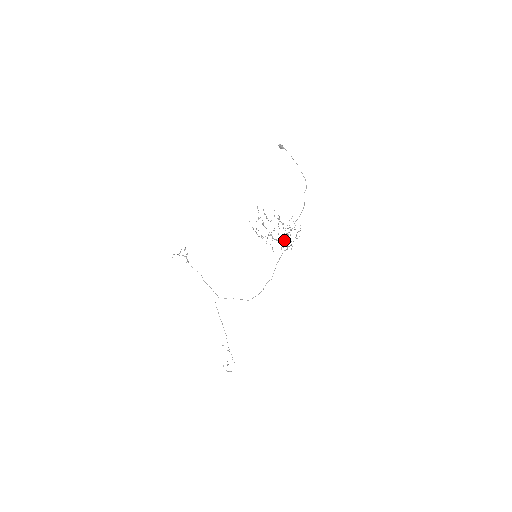
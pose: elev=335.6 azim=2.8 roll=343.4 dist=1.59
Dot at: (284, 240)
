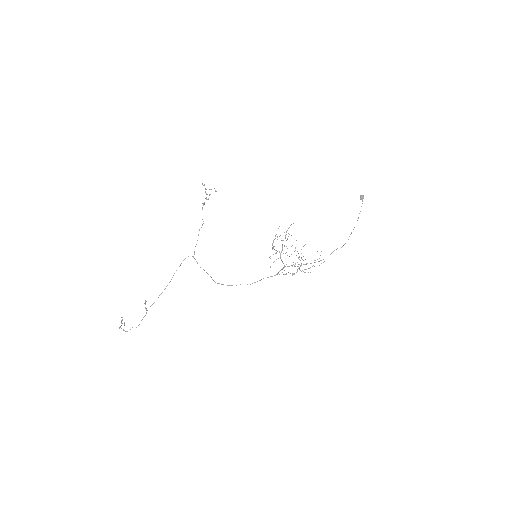
Dot at: (291, 265)
